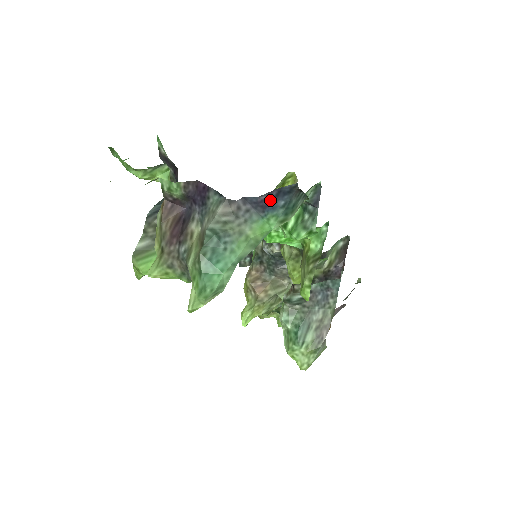
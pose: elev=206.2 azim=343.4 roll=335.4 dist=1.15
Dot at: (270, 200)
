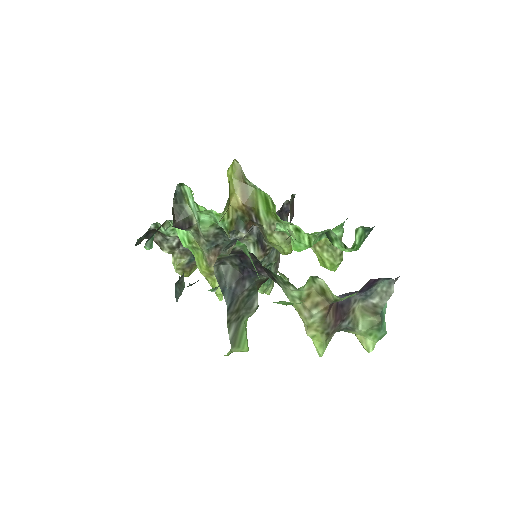
Dot at: occluded
